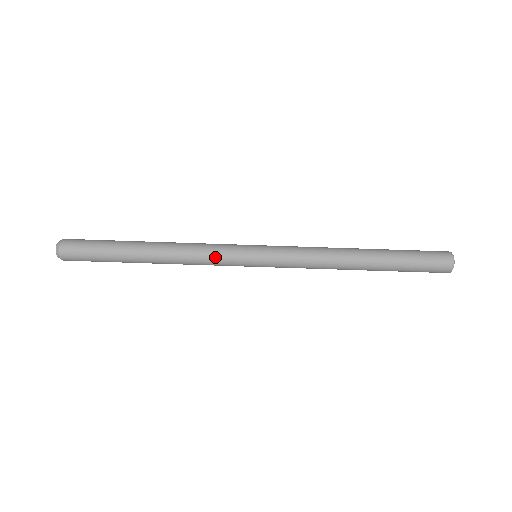
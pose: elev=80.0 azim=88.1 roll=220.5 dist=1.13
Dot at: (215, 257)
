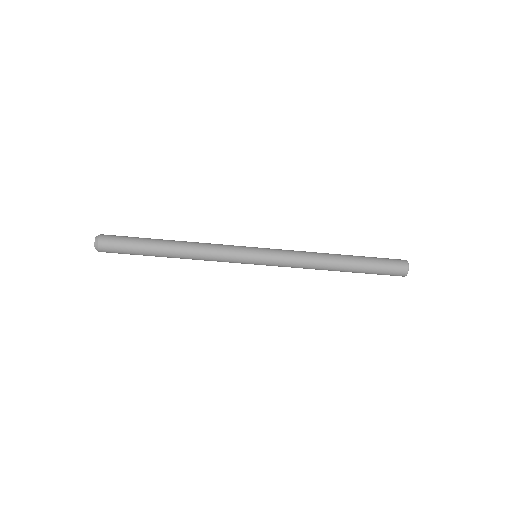
Dot at: (224, 259)
